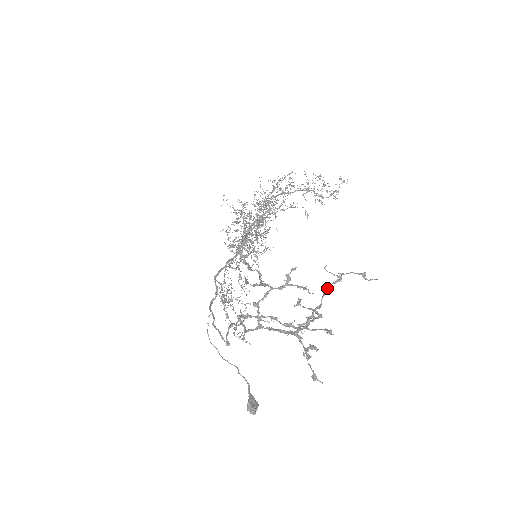
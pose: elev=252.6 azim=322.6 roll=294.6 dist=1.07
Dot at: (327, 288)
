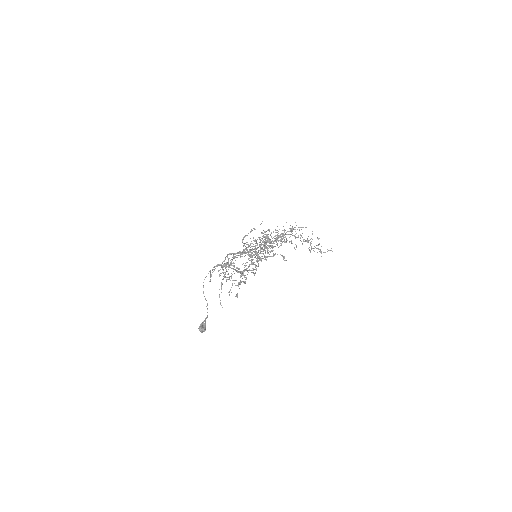
Dot at: (266, 256)
